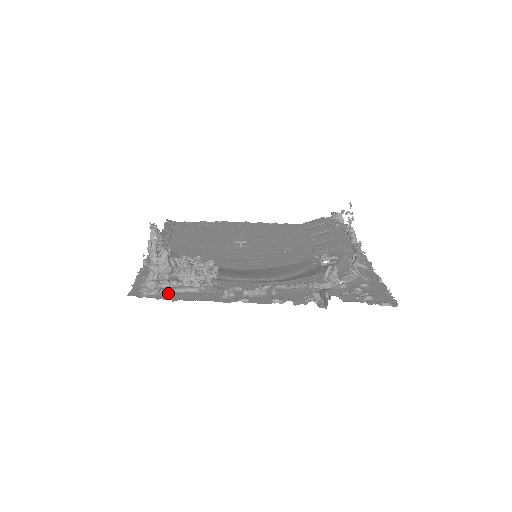
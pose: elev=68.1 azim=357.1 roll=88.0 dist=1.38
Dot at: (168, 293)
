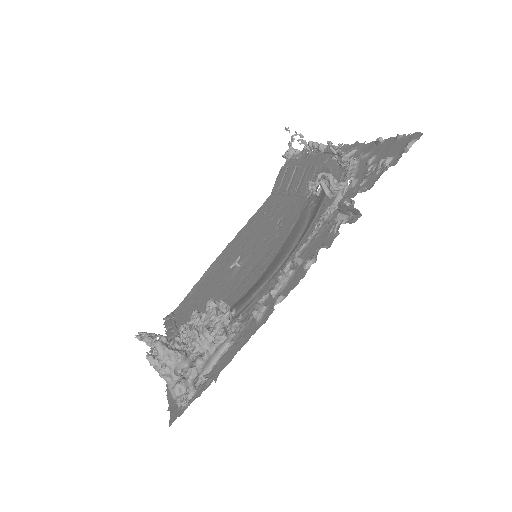
Dot at: (204, 378)
